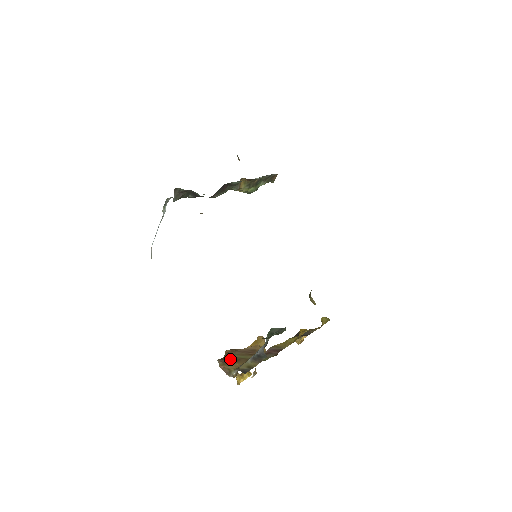
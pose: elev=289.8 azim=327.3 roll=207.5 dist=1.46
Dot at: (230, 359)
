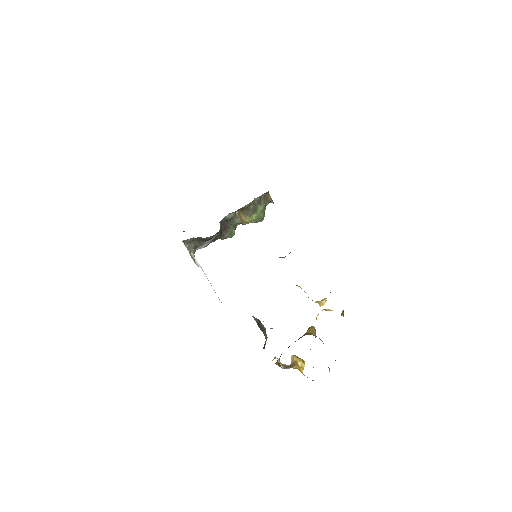
Dot at: occluded
